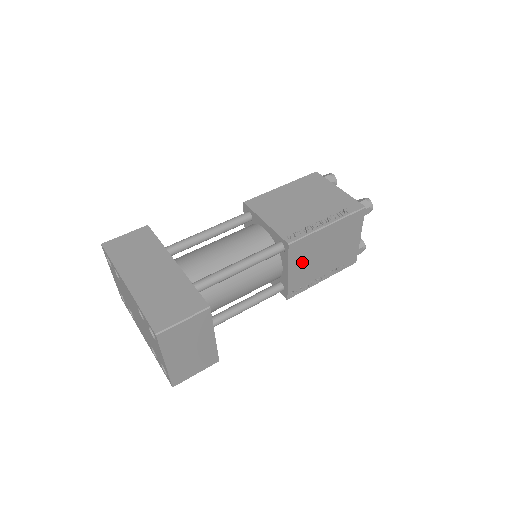
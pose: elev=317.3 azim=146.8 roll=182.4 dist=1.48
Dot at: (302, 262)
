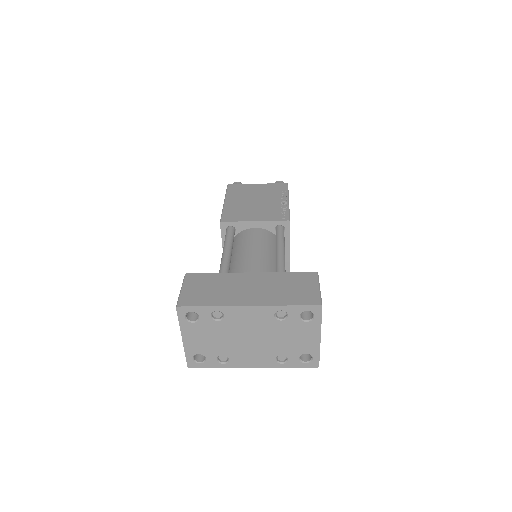
Dot at: occluded
